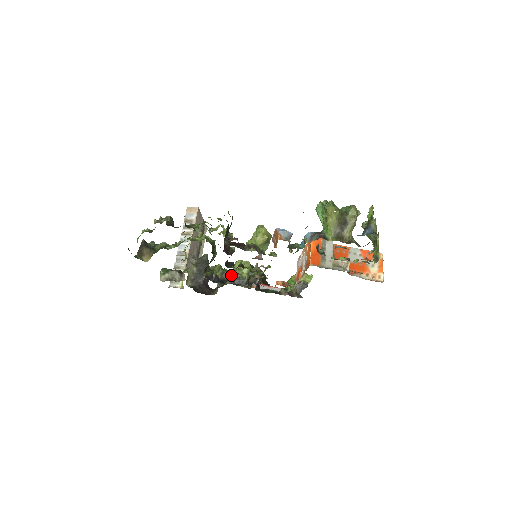
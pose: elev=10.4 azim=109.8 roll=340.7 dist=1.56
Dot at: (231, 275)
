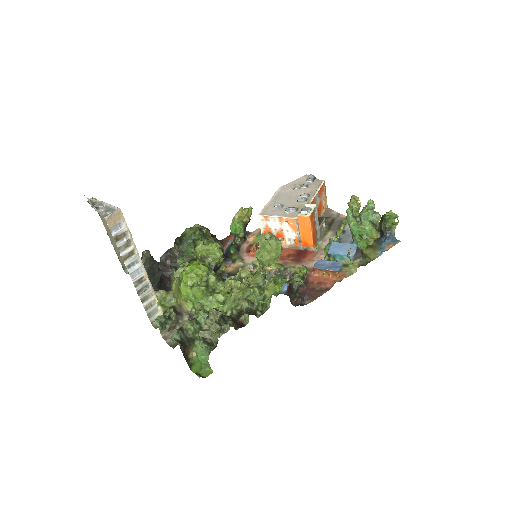
Dot at: occluded
